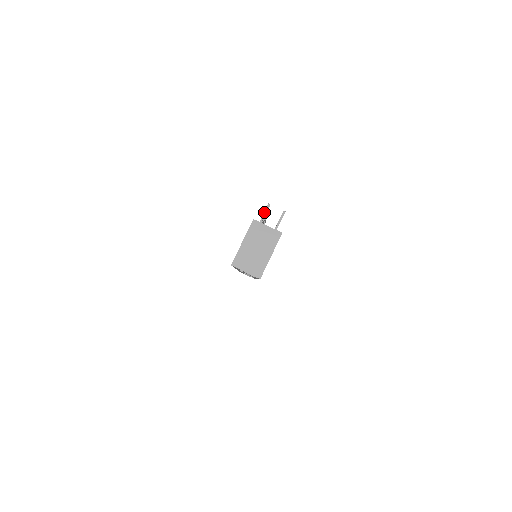
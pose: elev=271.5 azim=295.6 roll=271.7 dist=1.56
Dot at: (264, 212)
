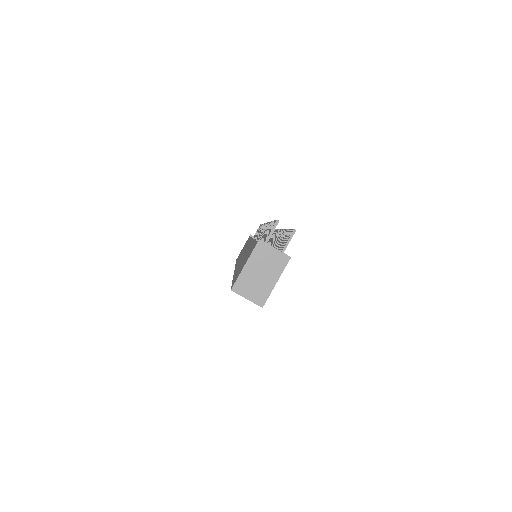
Dot at: (272, 230)
